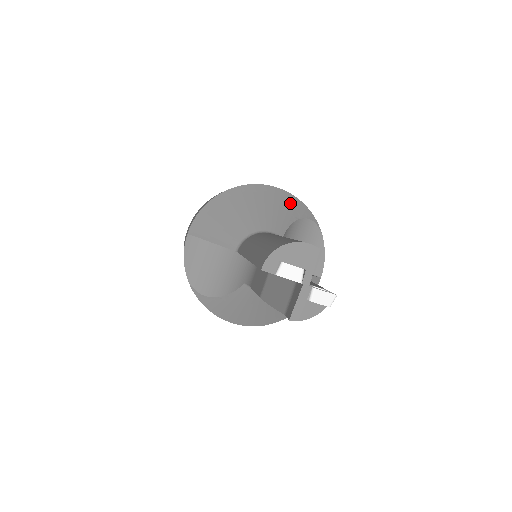
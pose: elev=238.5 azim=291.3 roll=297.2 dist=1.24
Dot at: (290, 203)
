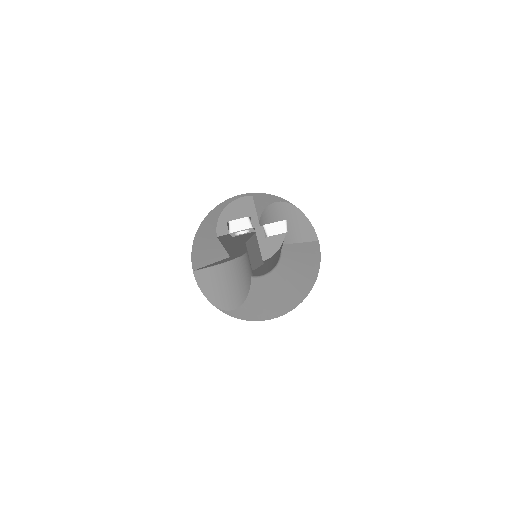
Dot at: (254, 199)
